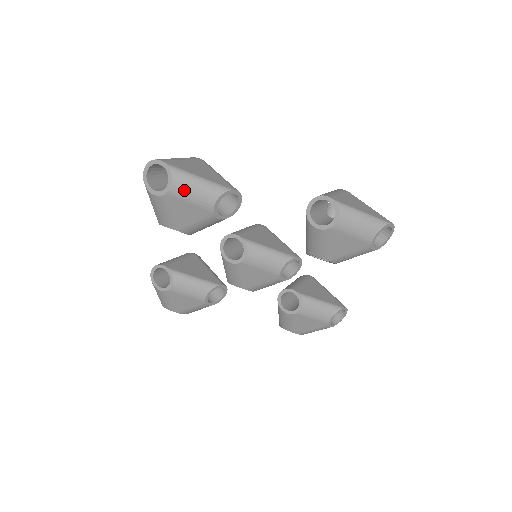
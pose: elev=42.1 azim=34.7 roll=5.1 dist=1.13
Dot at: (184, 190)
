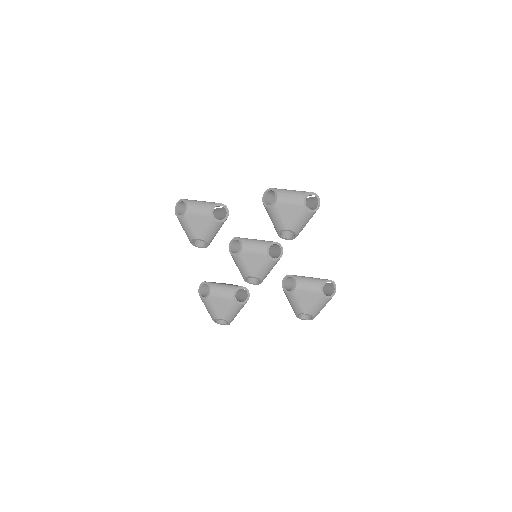
Dot at: (194, 208)
